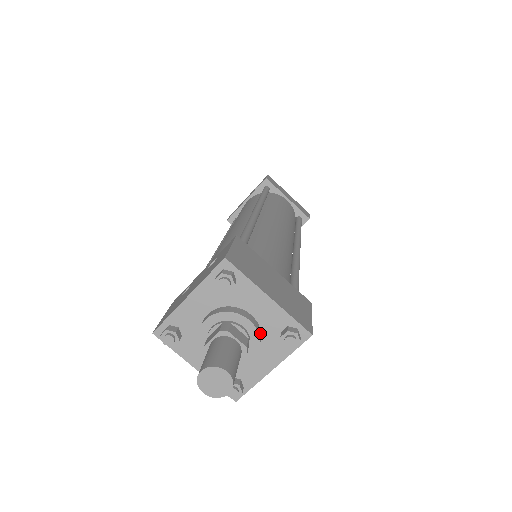
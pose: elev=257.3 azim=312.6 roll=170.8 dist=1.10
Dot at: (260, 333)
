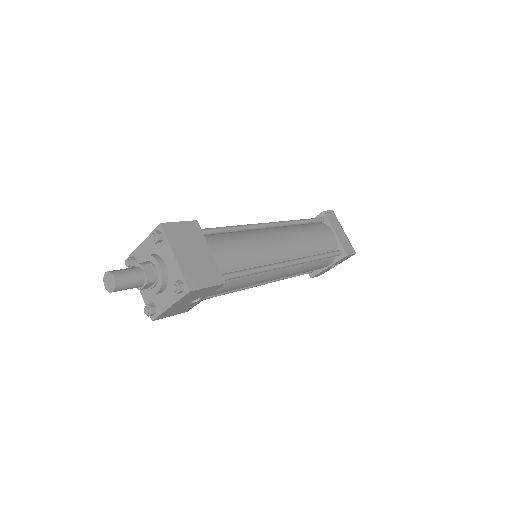
Dot at: (166, 278)
